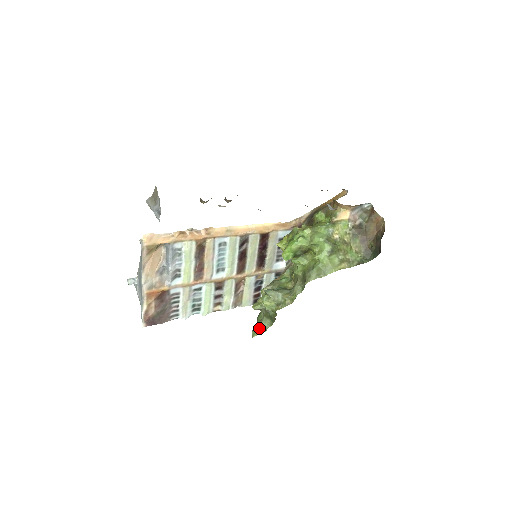
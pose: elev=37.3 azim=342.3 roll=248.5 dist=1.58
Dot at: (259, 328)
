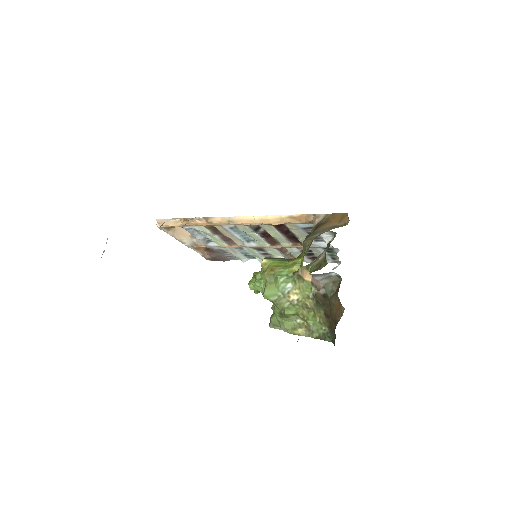
Dot at: occluded
